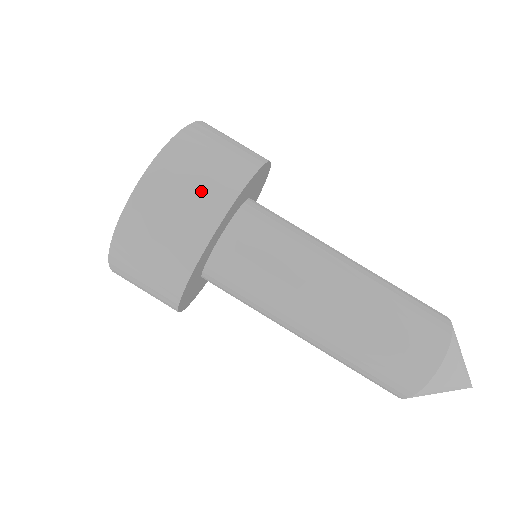
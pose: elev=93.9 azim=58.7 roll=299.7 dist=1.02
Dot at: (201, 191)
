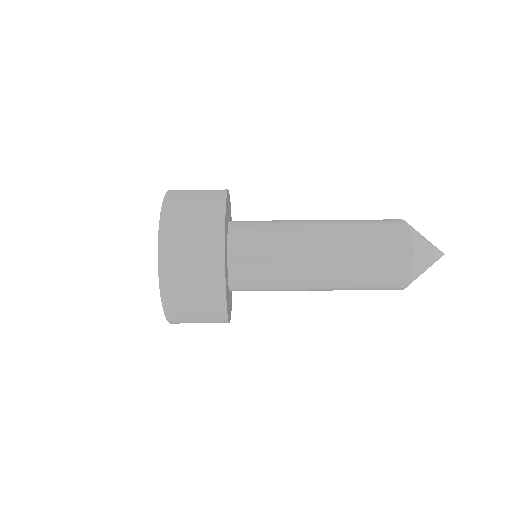
Dot at: (205, 191)
